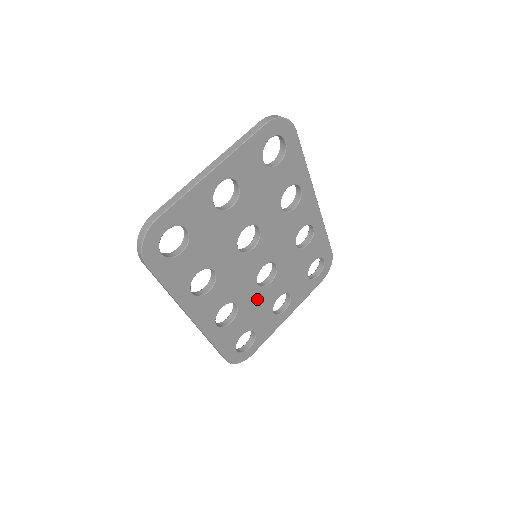
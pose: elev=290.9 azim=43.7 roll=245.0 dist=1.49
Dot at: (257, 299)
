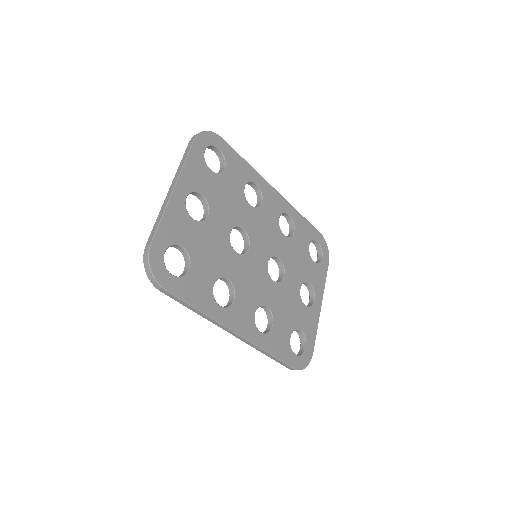
Dot at: (282, 296)
